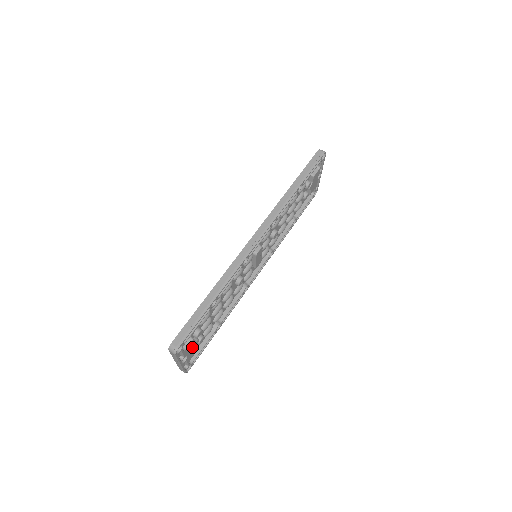
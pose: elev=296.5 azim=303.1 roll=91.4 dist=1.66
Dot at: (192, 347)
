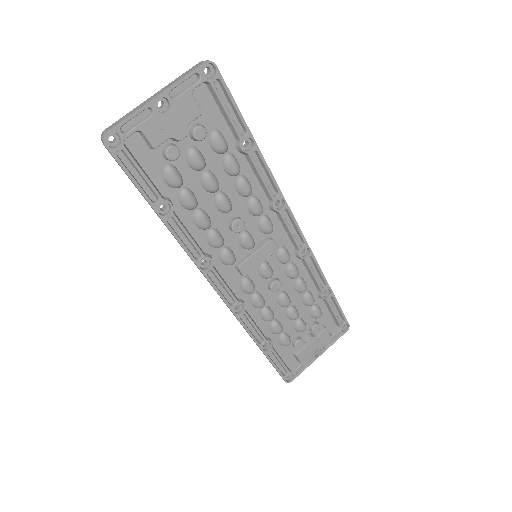
Dot at: (180, 121)
